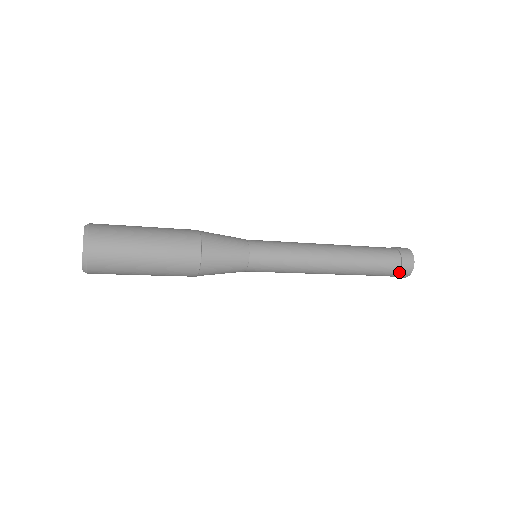
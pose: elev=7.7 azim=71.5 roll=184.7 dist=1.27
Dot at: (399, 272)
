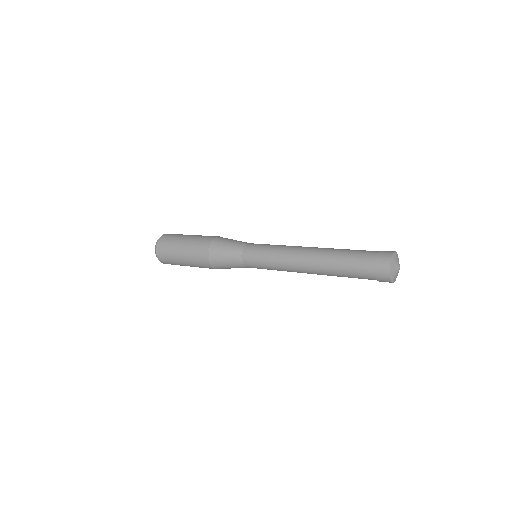
Dot at: occluded
